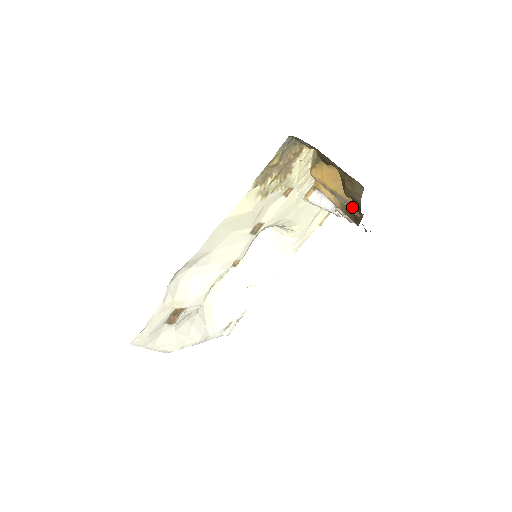
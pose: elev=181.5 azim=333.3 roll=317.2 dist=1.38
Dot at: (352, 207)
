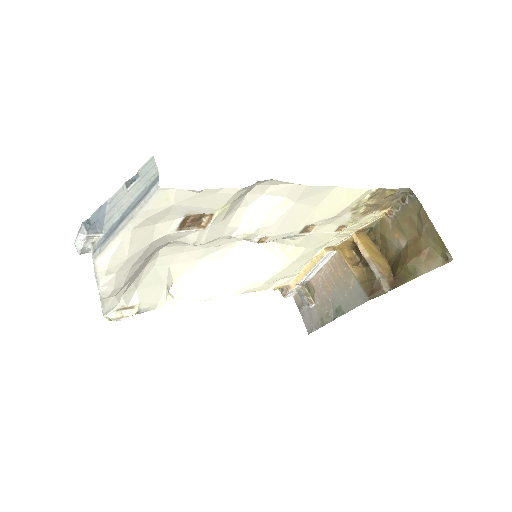
Dot at: (386, 280)
